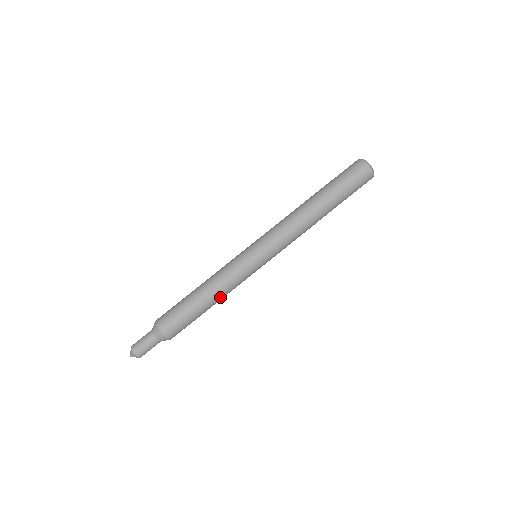
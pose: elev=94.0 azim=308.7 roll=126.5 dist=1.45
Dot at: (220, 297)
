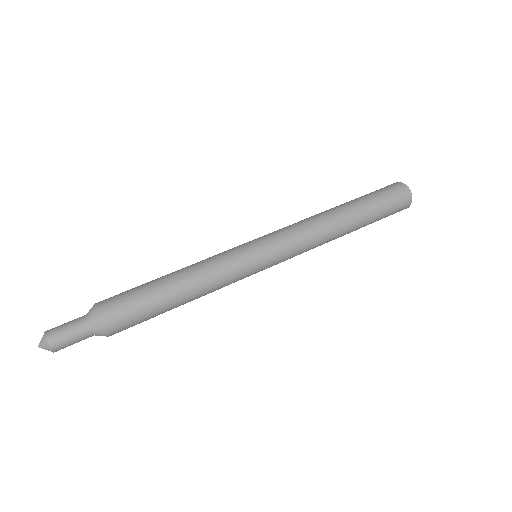
Dot at: occluded
